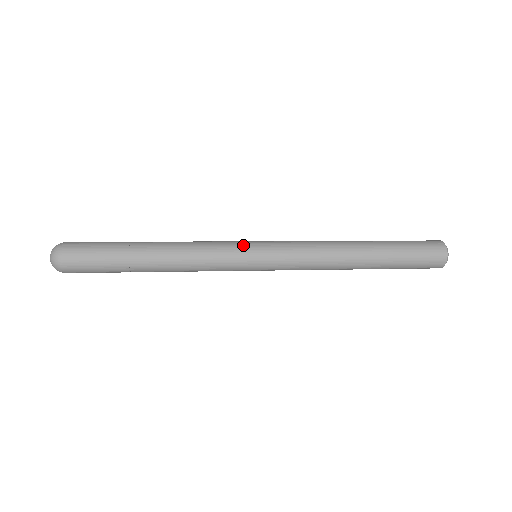
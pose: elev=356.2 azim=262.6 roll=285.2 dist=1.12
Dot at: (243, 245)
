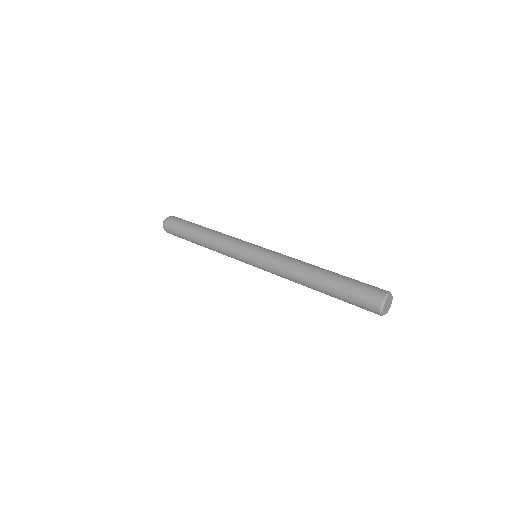
Dot at: (242, 253)
